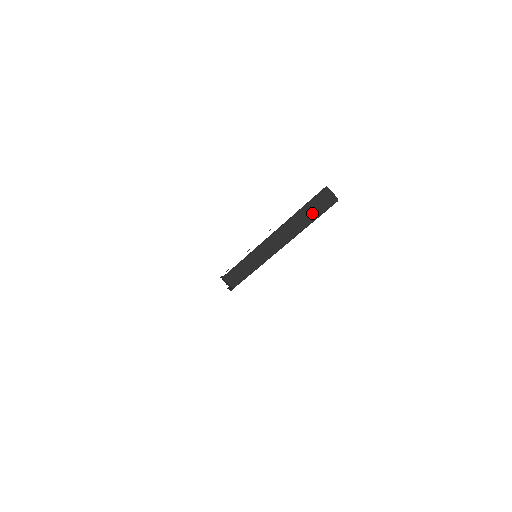
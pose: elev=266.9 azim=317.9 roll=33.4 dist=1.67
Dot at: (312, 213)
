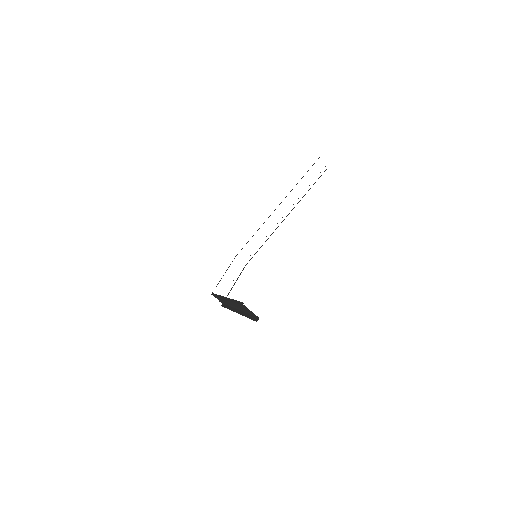
Dot at: (245, 310)
